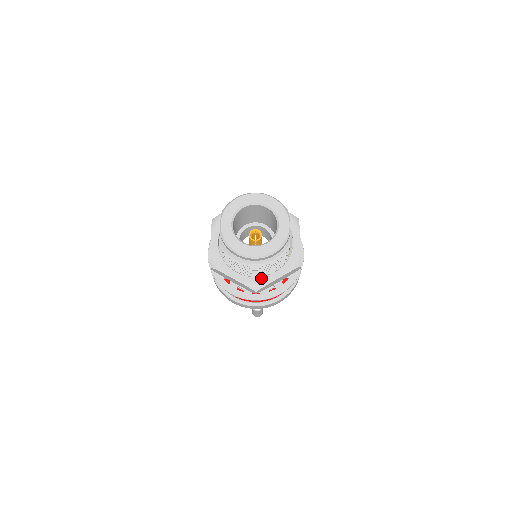
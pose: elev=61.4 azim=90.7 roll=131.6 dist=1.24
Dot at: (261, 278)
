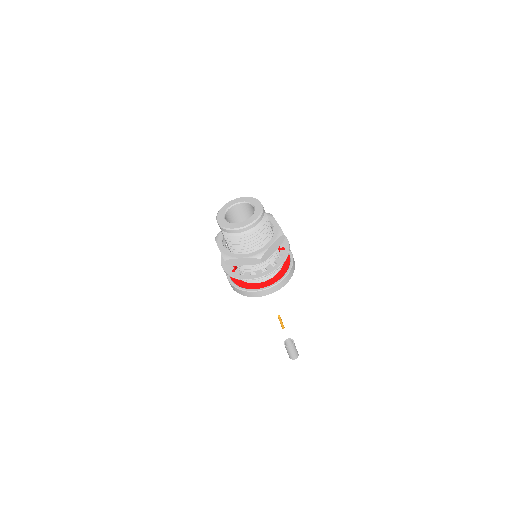
Dot at: (260, 250)
